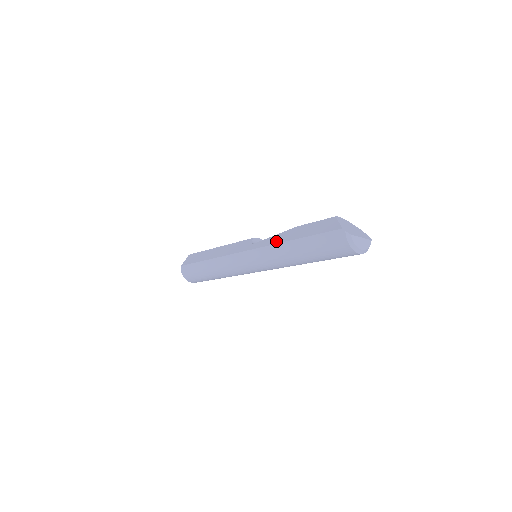
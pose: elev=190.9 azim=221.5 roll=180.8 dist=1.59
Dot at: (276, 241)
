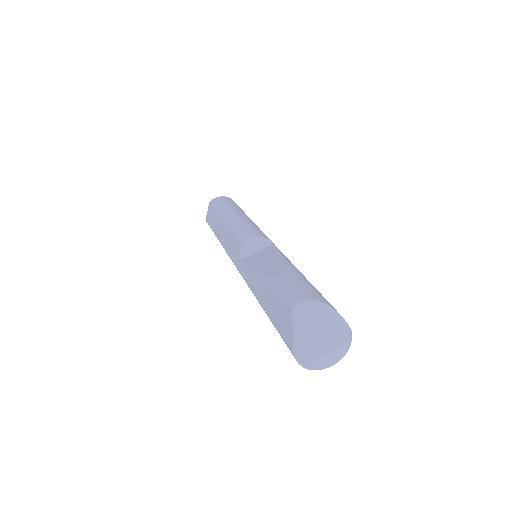
Dot at: (252, 286)
